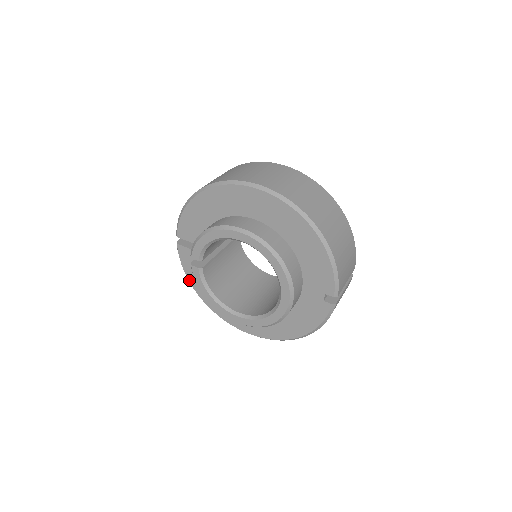
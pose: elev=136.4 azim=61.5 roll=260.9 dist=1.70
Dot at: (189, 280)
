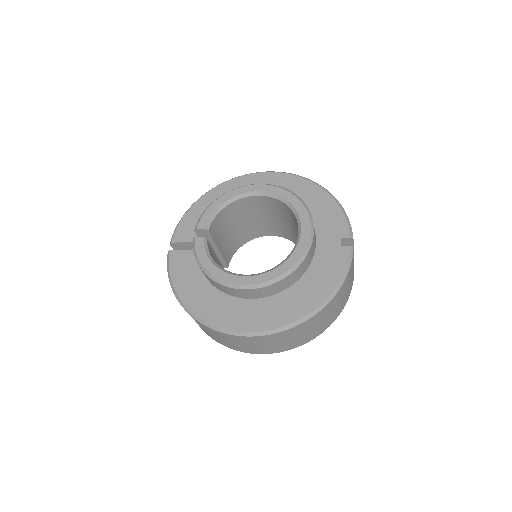
Dot at: (176, 289)
